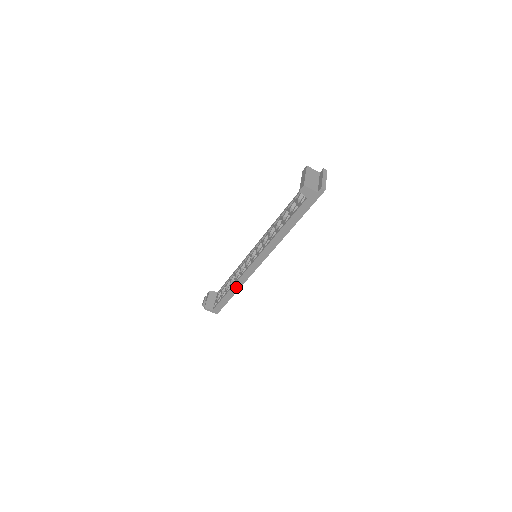
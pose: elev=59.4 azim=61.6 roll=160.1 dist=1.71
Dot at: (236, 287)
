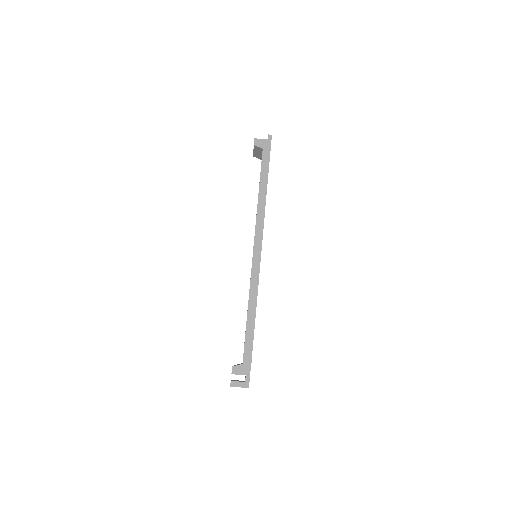
Dot at: (252, 300)
